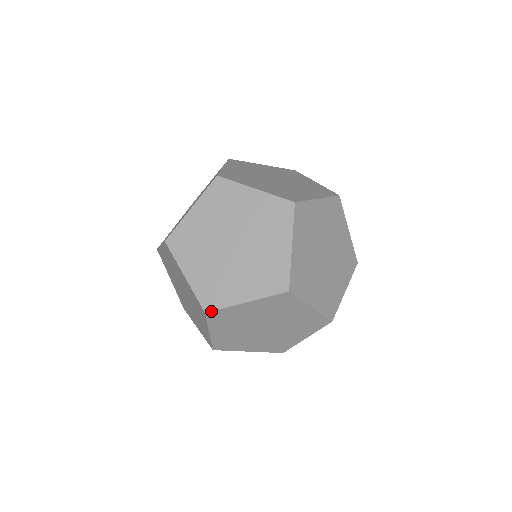
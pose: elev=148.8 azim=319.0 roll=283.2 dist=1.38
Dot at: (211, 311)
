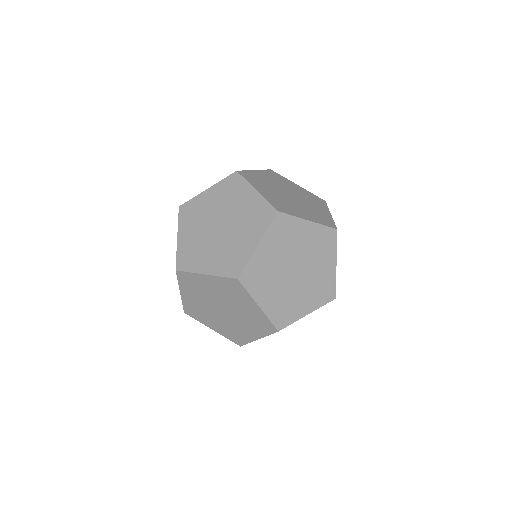
Dot at: (240, 274)
